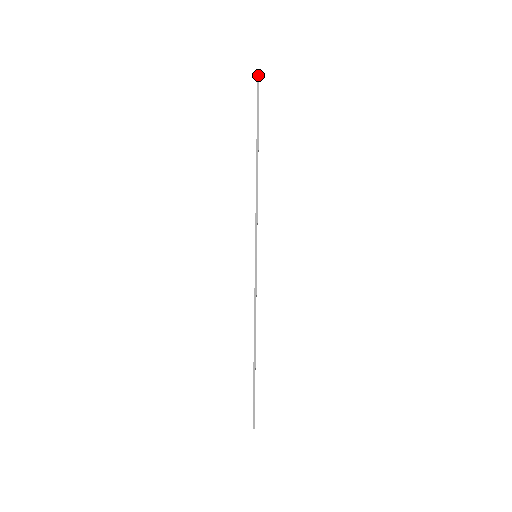
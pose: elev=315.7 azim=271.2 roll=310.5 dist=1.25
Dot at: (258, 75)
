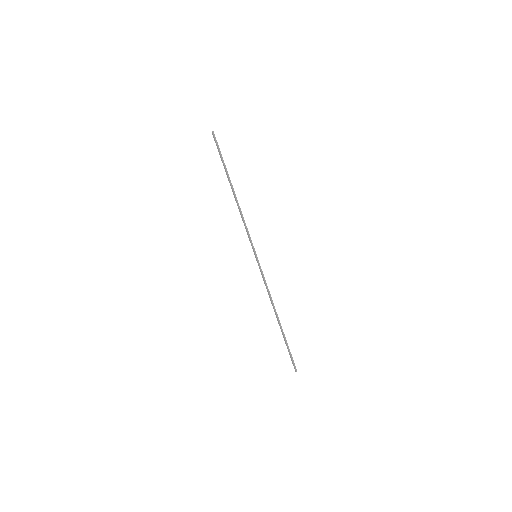
Dot at: (213, 132)
